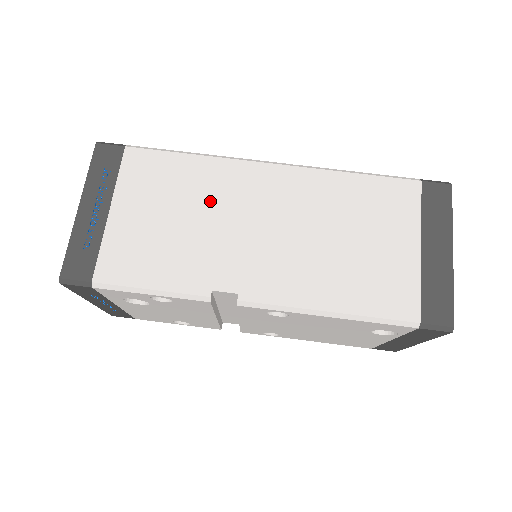
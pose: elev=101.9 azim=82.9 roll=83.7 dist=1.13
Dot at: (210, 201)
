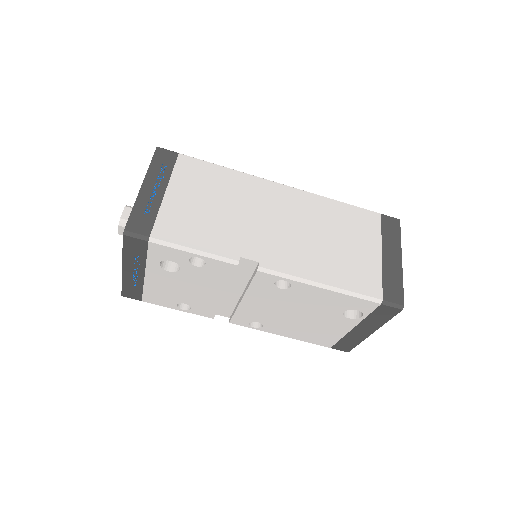
Dot at: (240, 199)
